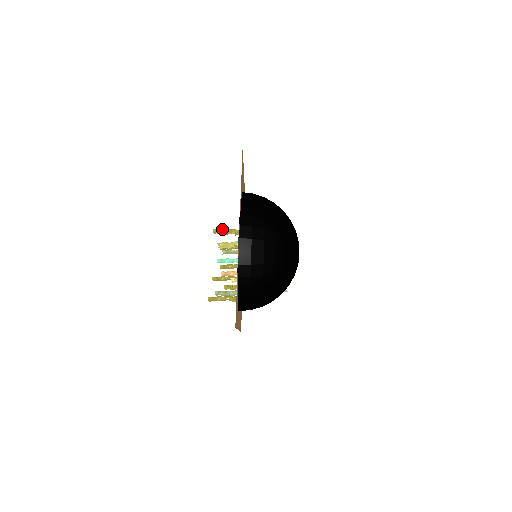
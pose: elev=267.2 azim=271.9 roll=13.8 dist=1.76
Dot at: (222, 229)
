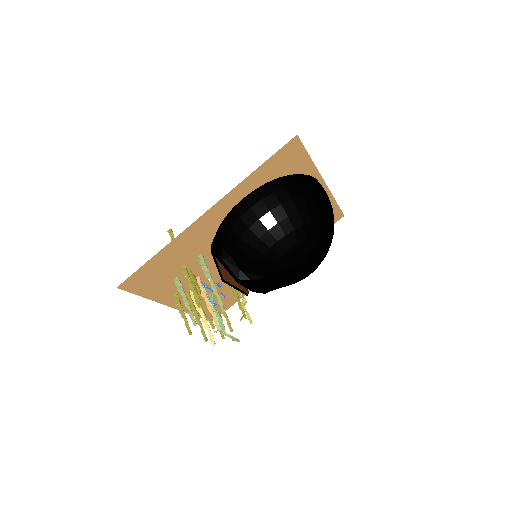
Dot at: occluded
